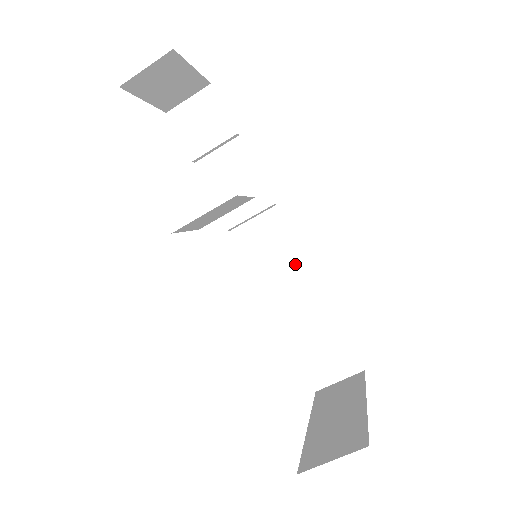
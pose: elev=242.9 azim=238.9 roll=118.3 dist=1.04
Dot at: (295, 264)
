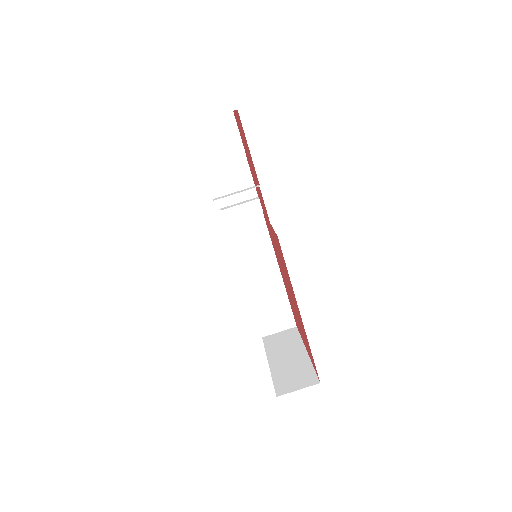
Dot at: (266, 254)
